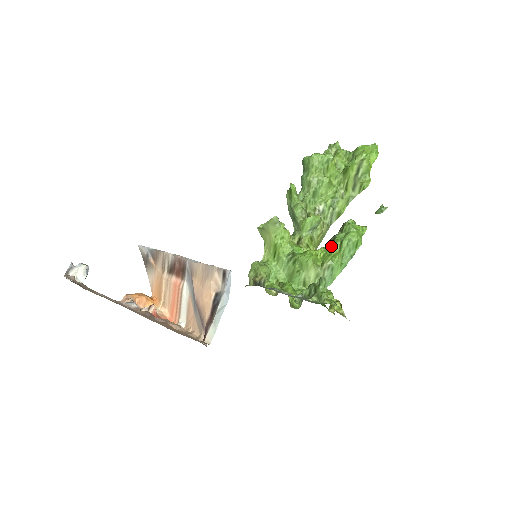
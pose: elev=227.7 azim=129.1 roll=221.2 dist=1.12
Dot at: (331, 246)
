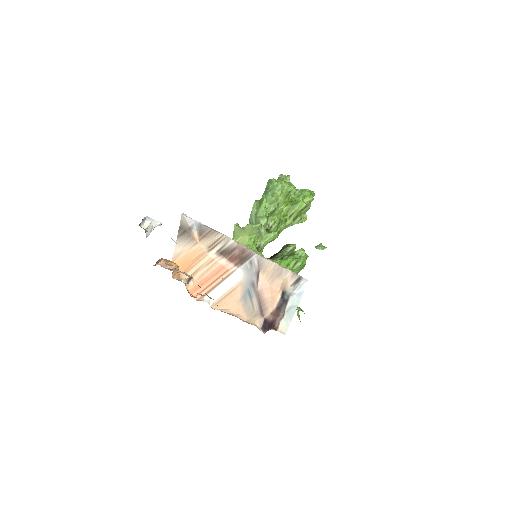
Dot at: (285, 261)
